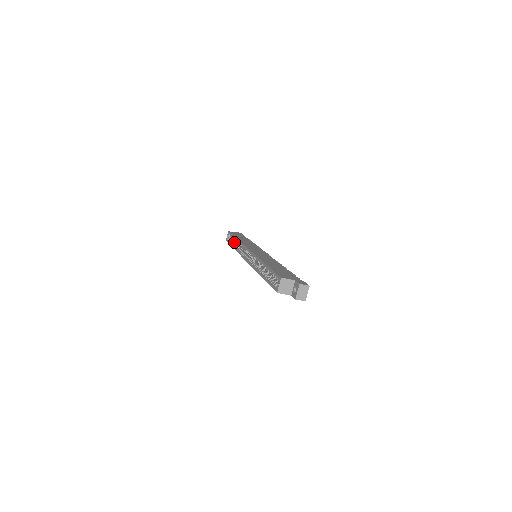
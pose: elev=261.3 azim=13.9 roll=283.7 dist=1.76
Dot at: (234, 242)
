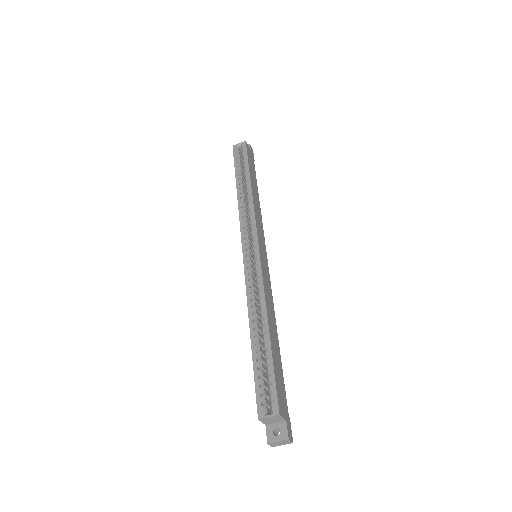
Dot at: (242, 175)
